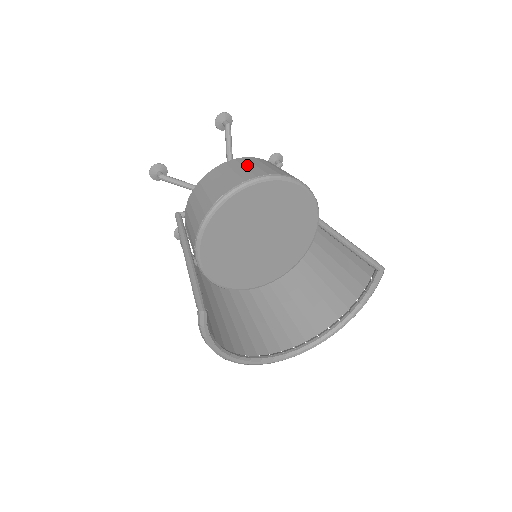
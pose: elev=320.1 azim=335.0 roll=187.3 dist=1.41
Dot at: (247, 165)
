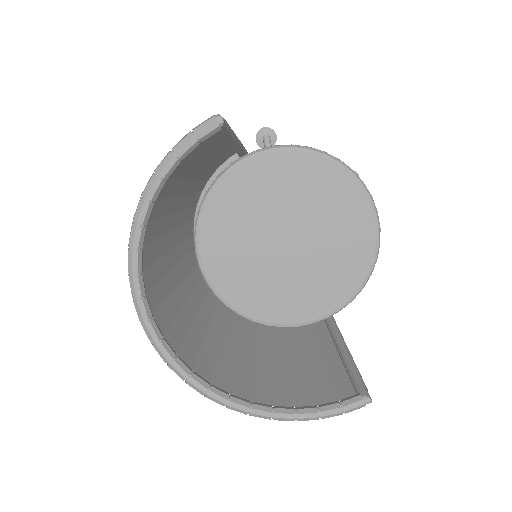
Dot at: occluded
